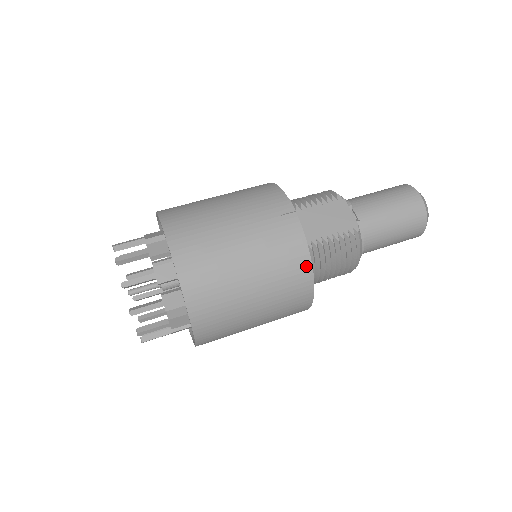
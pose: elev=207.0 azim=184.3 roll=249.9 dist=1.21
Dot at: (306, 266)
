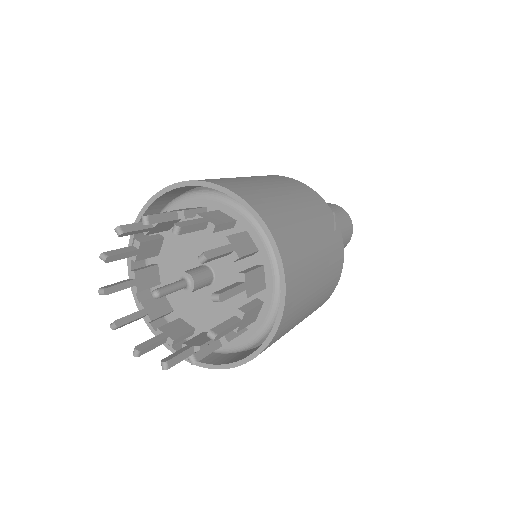
Dot at: (335, 286)
